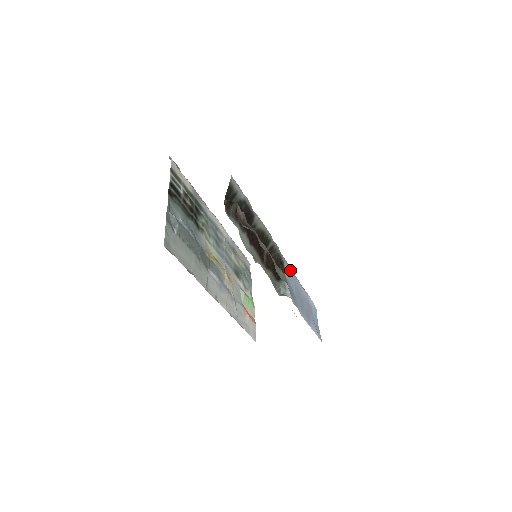
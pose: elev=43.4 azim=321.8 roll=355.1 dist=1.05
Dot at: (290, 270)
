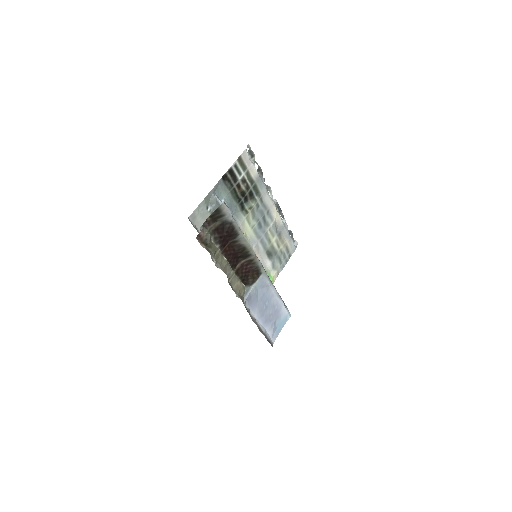
Dot at: (267, 281)
